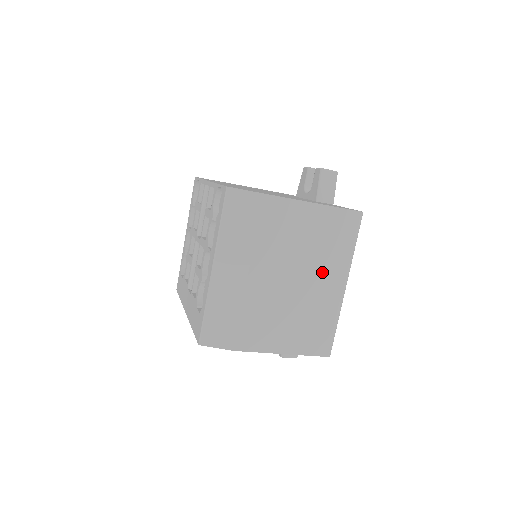
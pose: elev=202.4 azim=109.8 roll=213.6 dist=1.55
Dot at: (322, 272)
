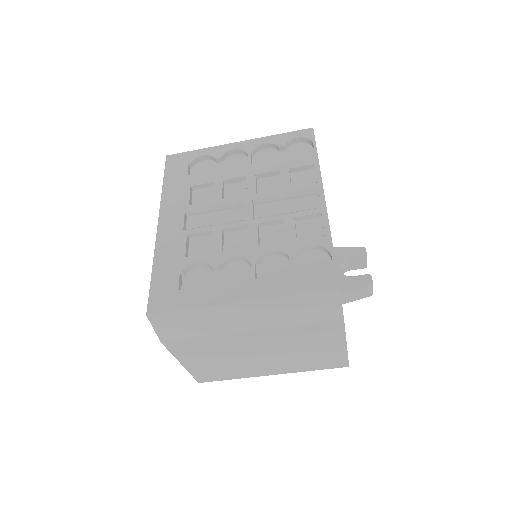
Dot at: (279, 363)
